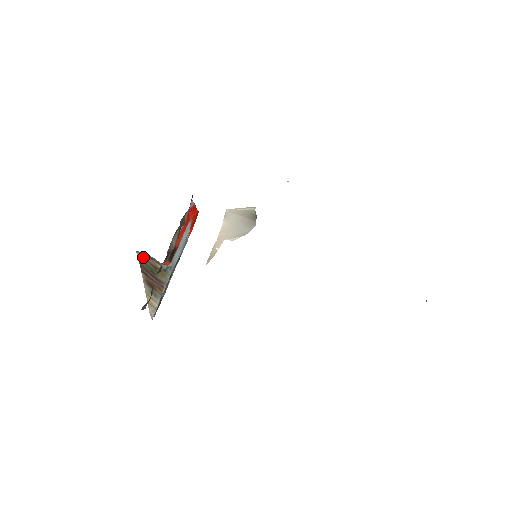
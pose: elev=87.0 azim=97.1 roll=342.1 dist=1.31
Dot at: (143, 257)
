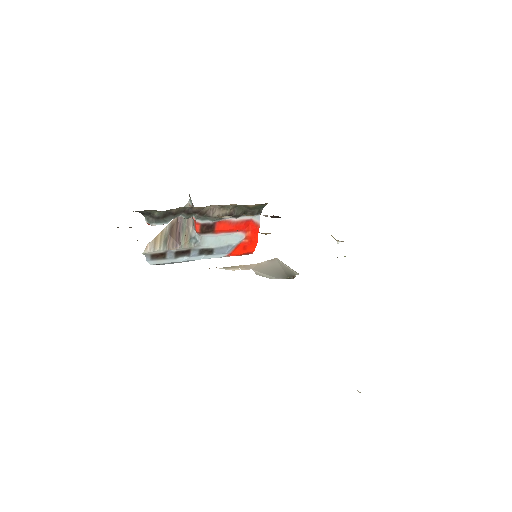
Dot at: occluded
